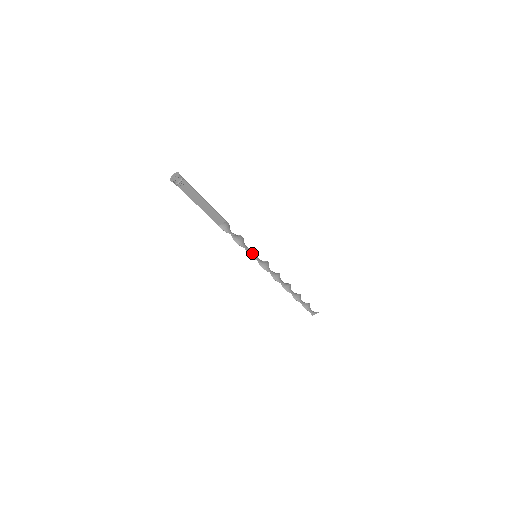
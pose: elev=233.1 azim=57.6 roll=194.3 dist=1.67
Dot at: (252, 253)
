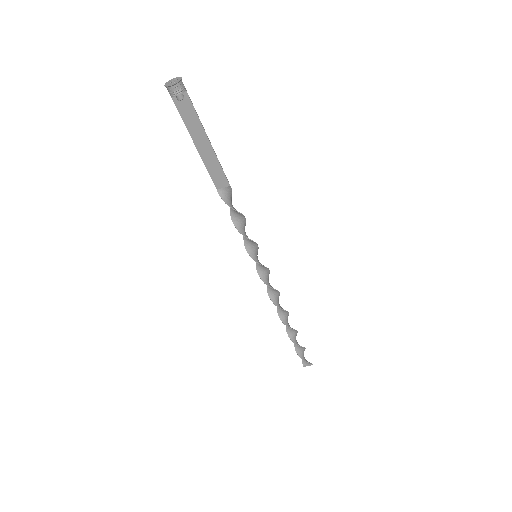
Dot at: (252, 250)
